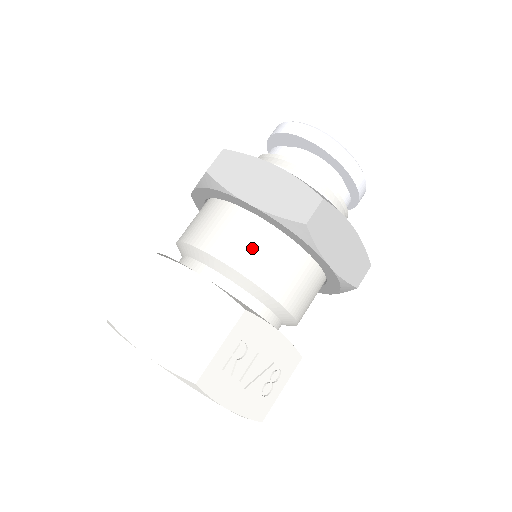
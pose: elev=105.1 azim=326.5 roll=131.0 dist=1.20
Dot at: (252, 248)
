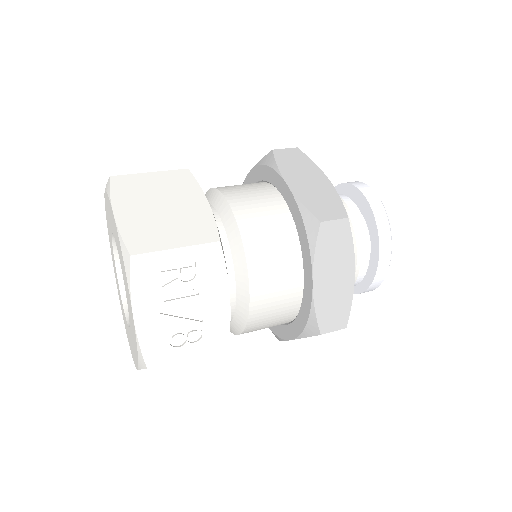
Dot at: (263, 218)
